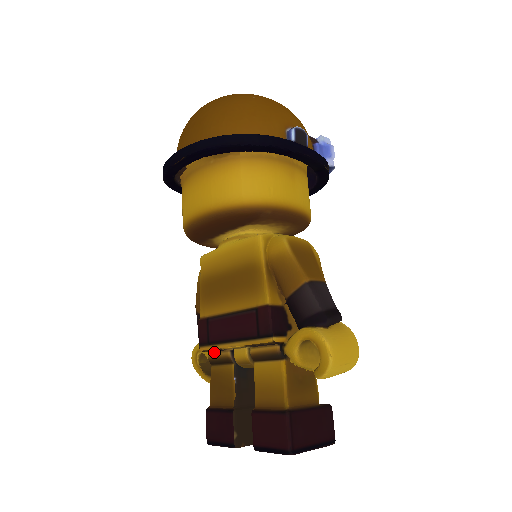
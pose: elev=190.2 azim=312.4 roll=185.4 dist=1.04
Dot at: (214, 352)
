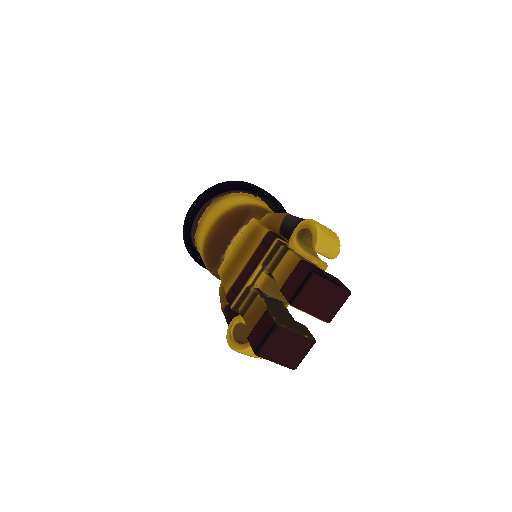
Dot at: (243, 302)
